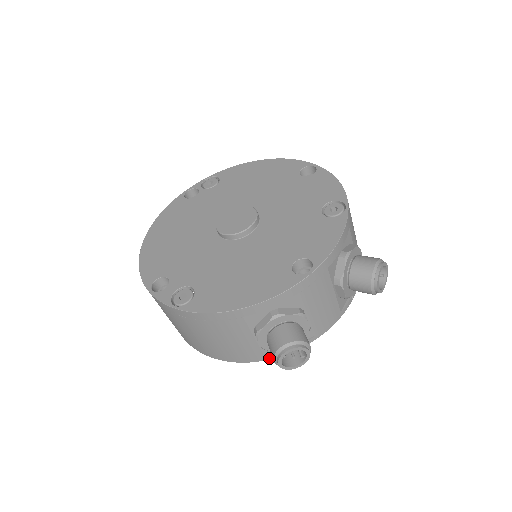
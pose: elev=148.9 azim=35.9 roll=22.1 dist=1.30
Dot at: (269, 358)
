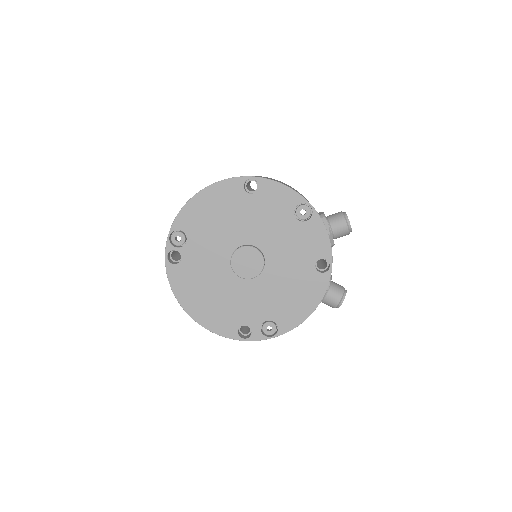
Dot at: occluded
